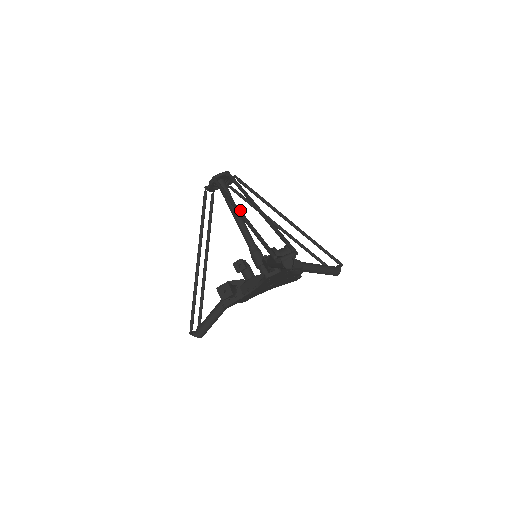
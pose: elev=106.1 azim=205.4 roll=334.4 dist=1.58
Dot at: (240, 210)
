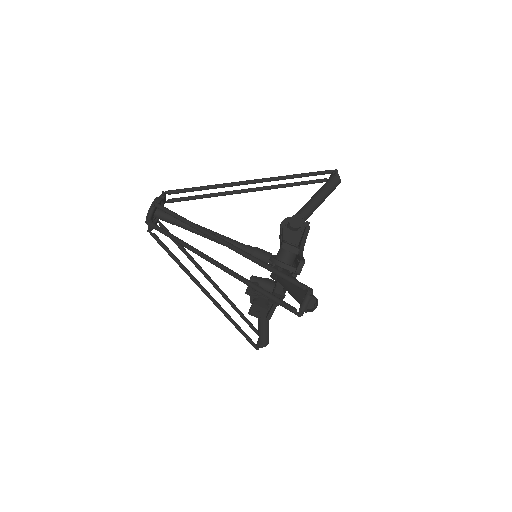
Dot at: (209, 259)
